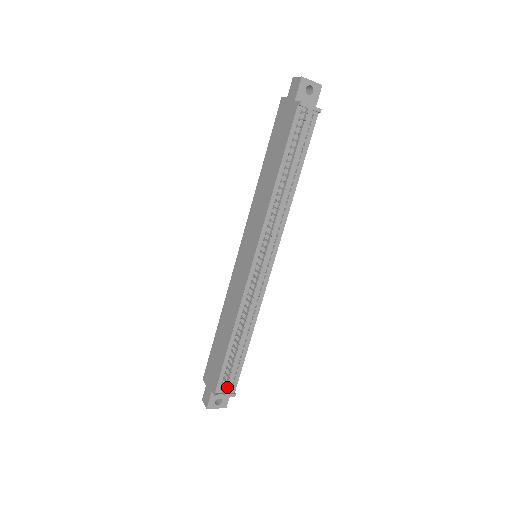
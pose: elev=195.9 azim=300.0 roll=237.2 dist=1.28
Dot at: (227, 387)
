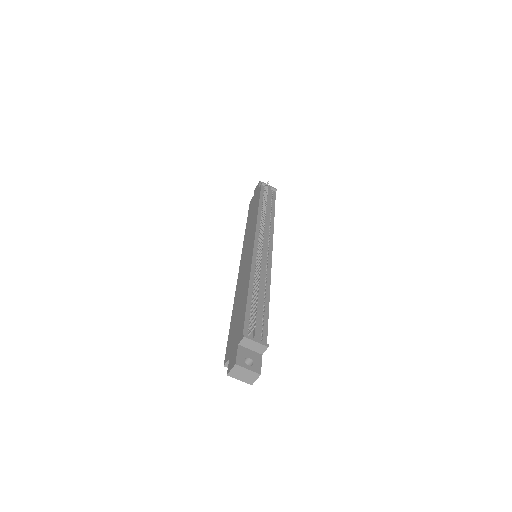
Dot at: (256, 332)
